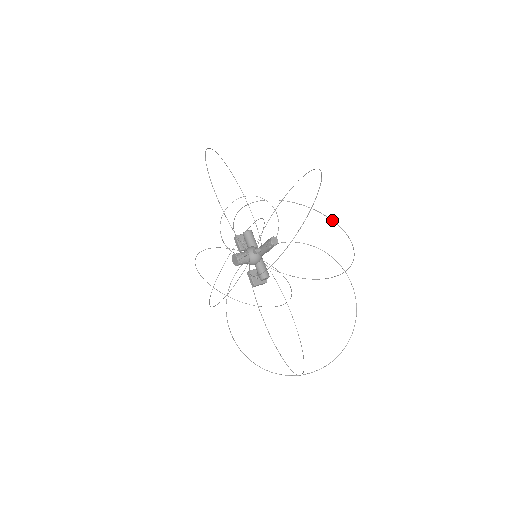
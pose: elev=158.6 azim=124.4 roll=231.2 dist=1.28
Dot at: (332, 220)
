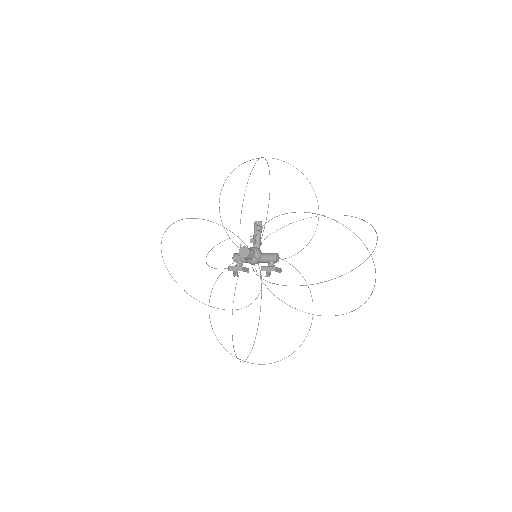
Dot at: occluded
